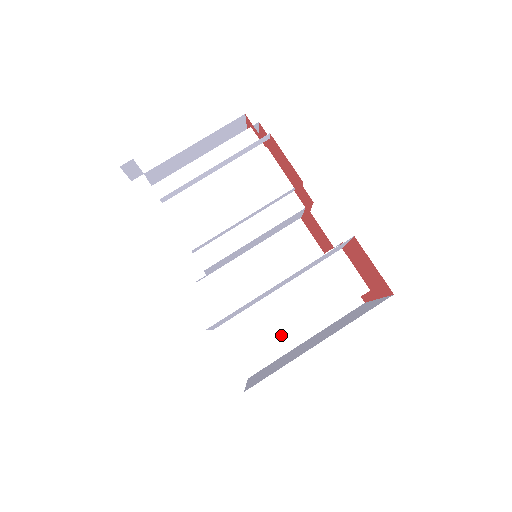
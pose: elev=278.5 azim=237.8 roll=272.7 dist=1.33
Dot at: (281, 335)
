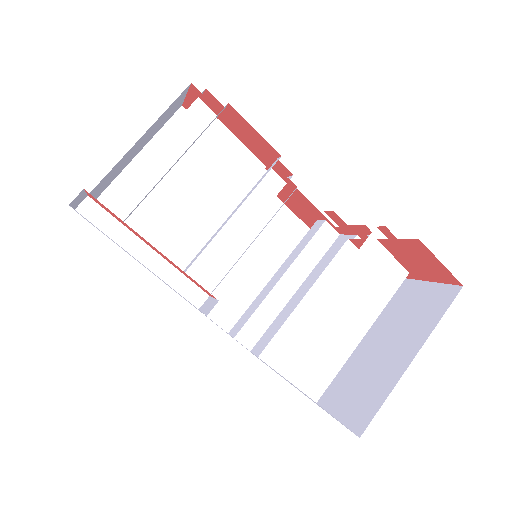
Dot at: (343, 349)
